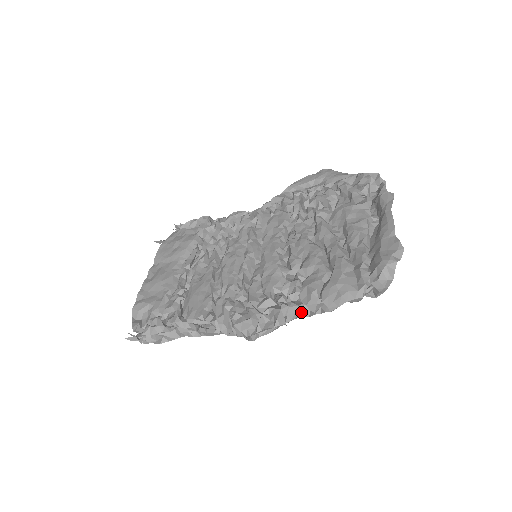
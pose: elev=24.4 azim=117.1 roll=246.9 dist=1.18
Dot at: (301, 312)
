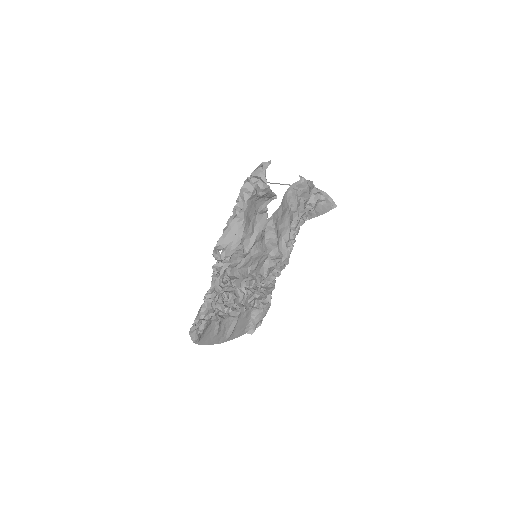
Dot at: (234, 218)
